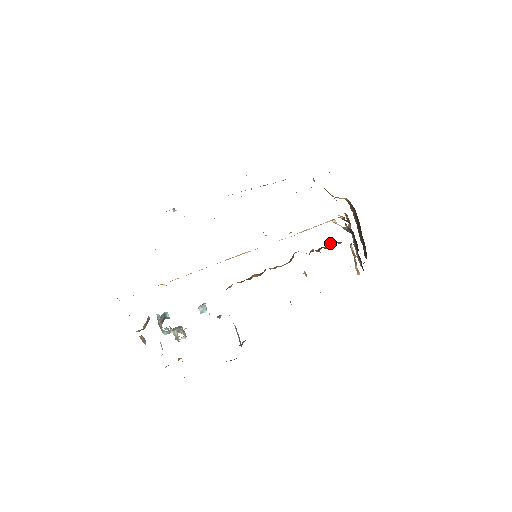
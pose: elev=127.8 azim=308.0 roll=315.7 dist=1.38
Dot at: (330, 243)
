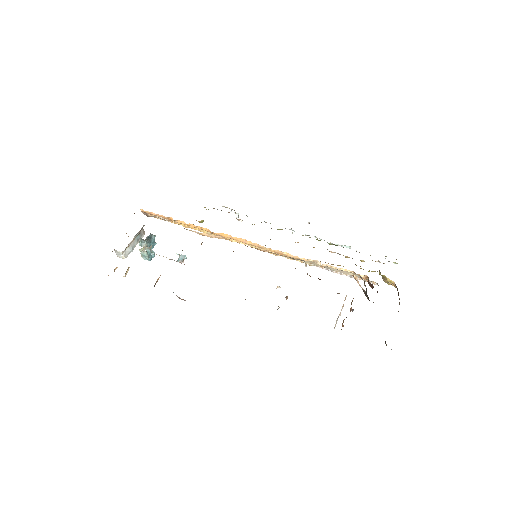
Dot at: occluded
